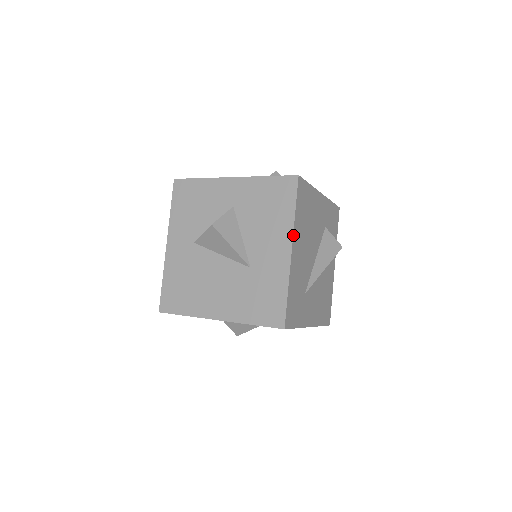
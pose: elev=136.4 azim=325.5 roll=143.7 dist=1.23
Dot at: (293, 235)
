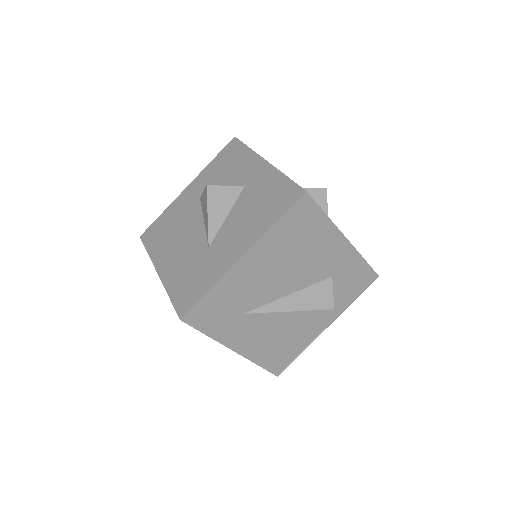
Dot at: (256, 243)
